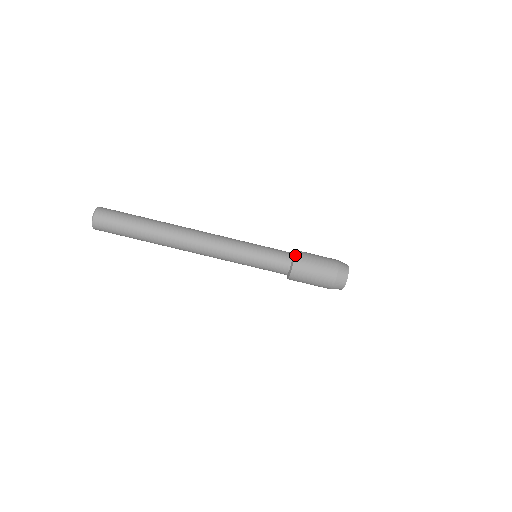
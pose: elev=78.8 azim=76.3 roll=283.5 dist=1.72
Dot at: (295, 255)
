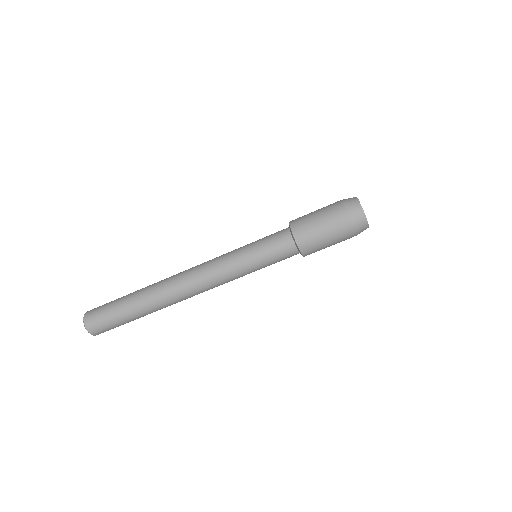
Dot at: (294, 238)
